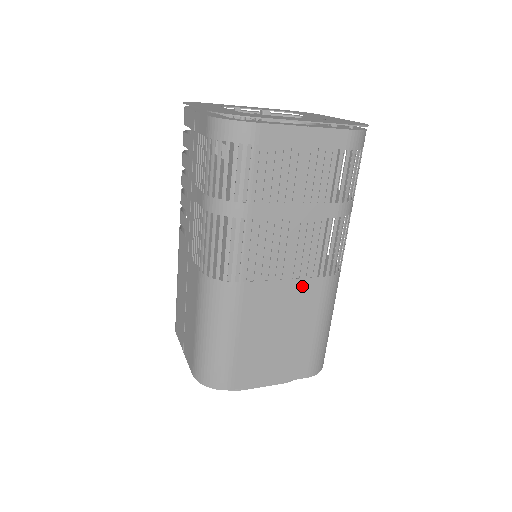
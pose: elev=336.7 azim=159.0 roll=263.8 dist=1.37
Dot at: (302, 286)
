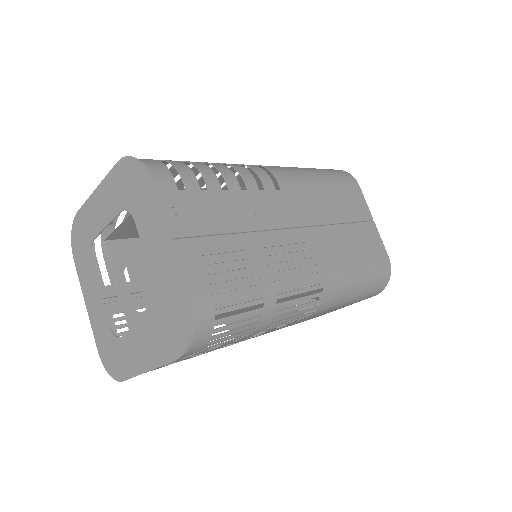
Dot at: occluded
